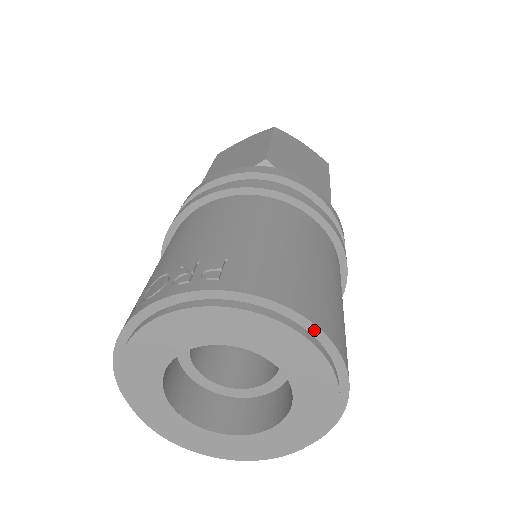
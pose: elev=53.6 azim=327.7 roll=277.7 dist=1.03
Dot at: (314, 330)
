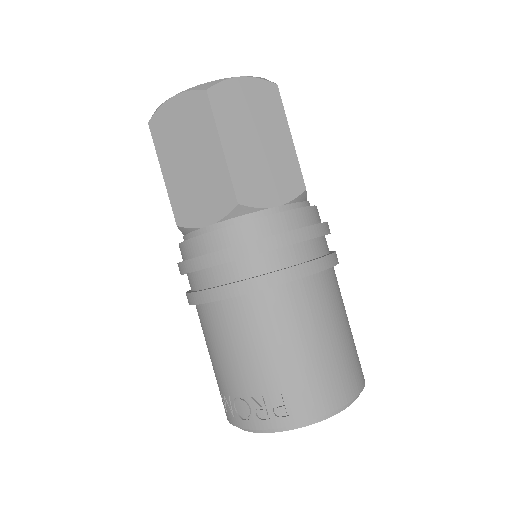
Dot at: (347, 402)
